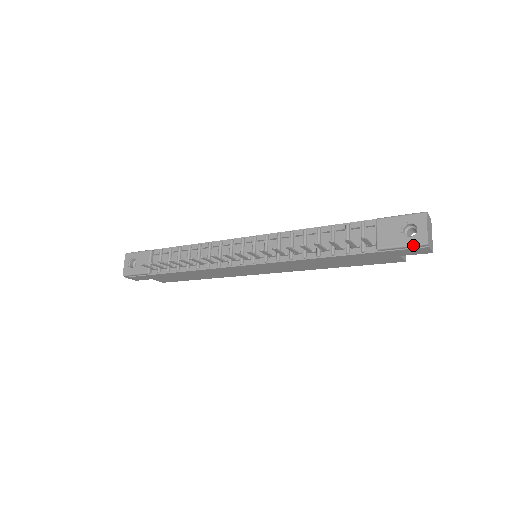
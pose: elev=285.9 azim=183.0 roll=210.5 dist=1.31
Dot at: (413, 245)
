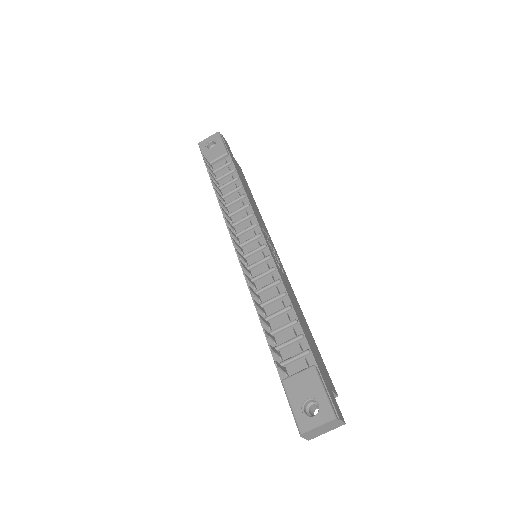
Dot at: (295, 418)
